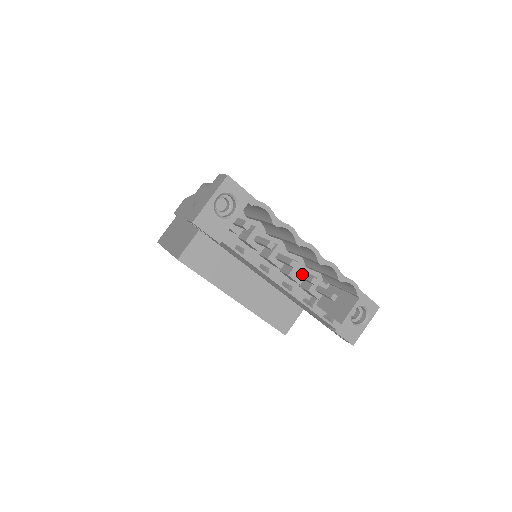
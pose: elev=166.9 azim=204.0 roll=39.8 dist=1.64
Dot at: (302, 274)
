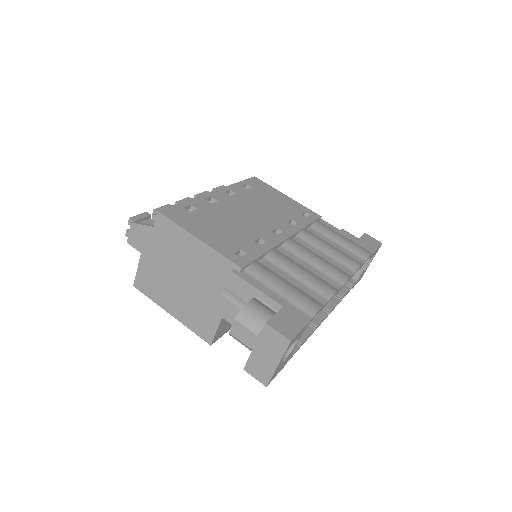
Dot at: occluded
